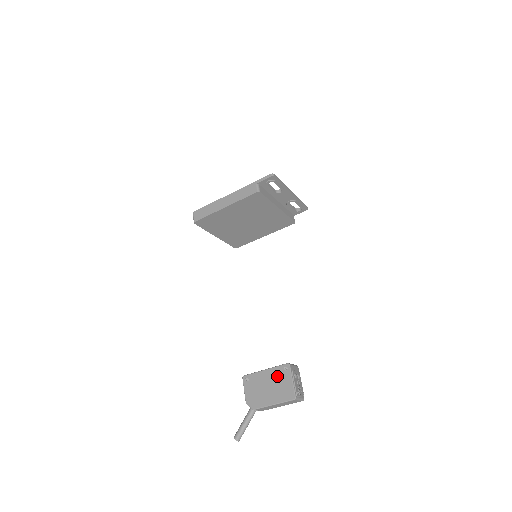
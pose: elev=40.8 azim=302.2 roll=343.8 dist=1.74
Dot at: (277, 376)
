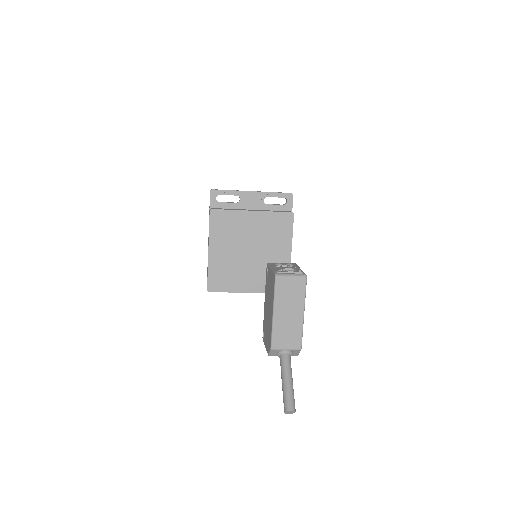
Dot at: (267, 288)
